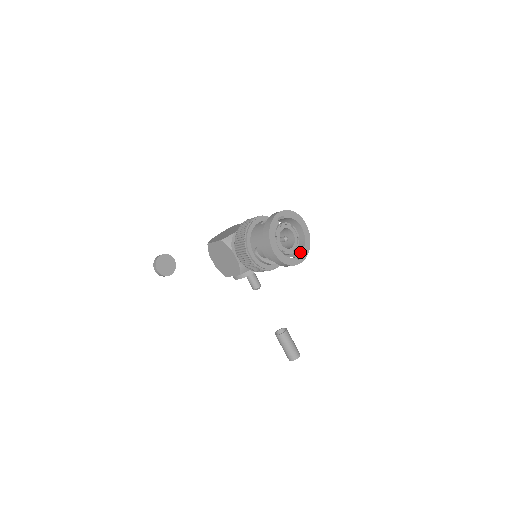
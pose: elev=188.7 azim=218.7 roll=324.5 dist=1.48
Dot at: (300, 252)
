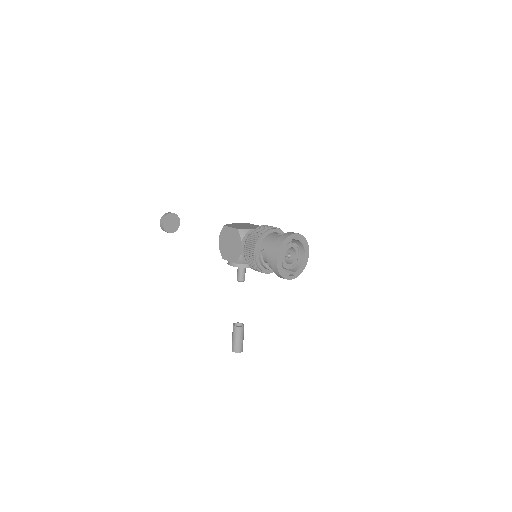
Dot at: (294, 271)
